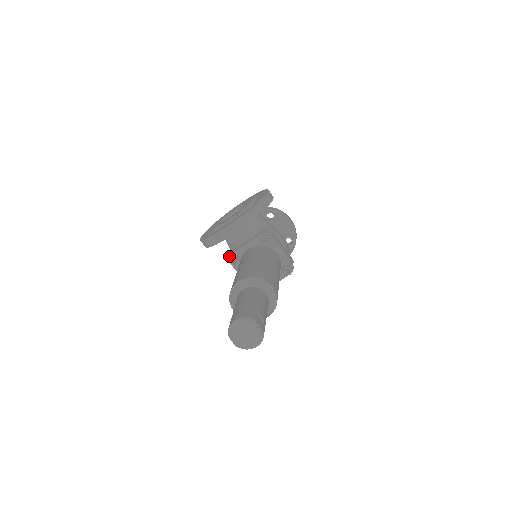
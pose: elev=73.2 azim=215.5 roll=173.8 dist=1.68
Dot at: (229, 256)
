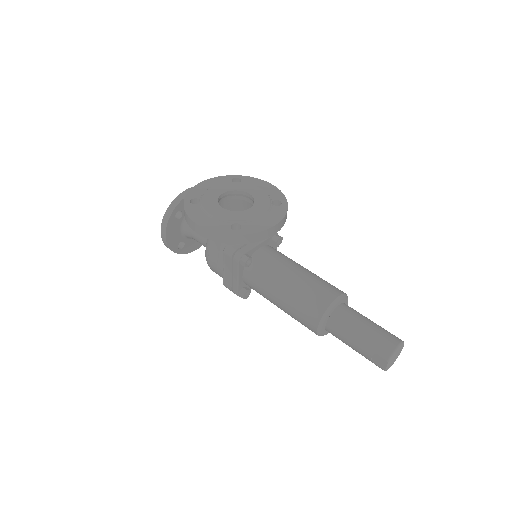
Dot at: (242, 255)
